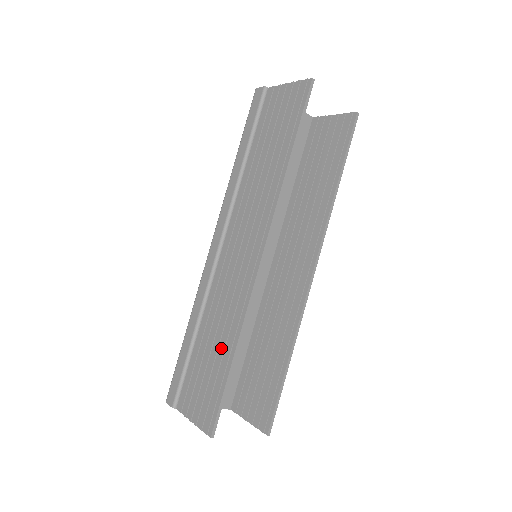
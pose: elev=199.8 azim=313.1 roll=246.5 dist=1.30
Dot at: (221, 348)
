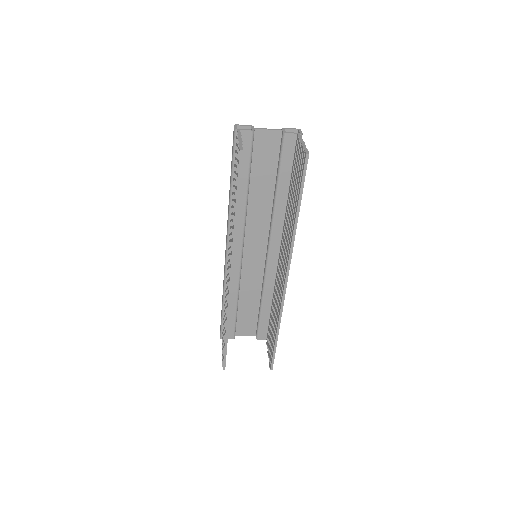
Dot at: occluded
